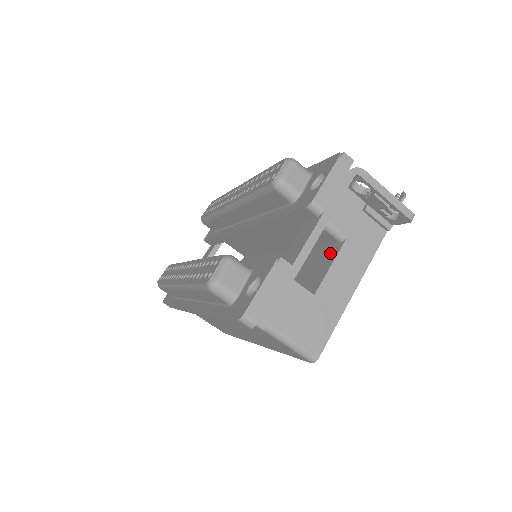
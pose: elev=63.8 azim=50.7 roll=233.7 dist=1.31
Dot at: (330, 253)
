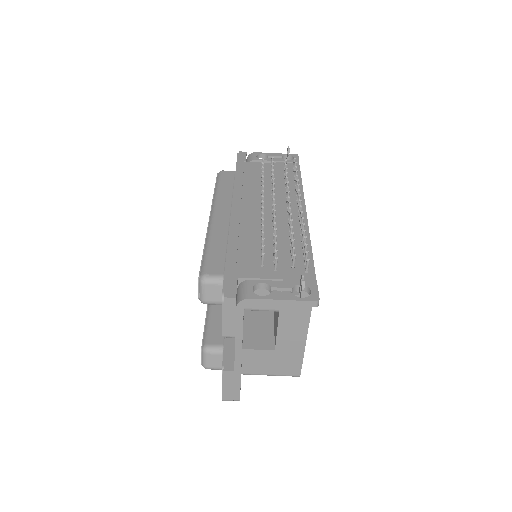
Dot at: (277, 313)
